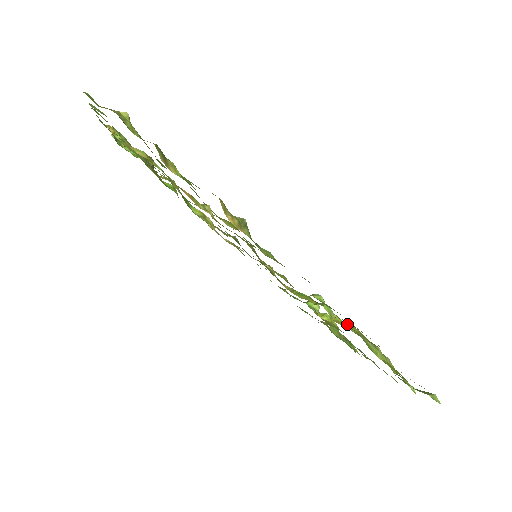
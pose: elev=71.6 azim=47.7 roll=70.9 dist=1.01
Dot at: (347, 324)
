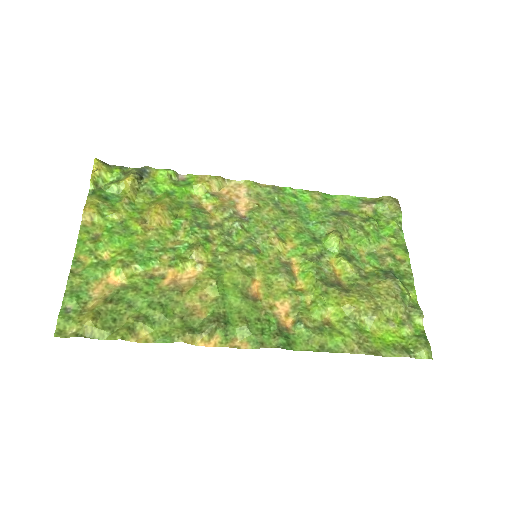
Dot at: (343, 308)
